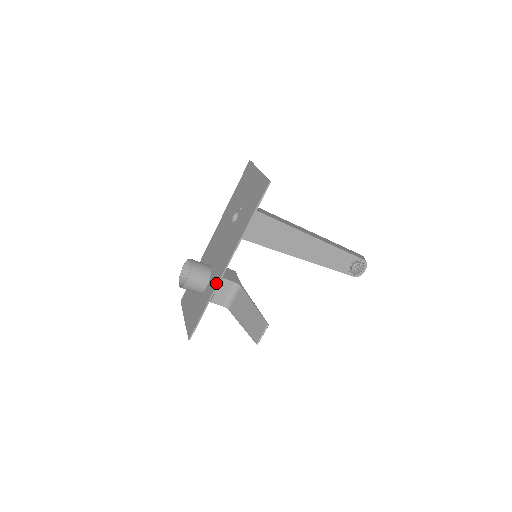
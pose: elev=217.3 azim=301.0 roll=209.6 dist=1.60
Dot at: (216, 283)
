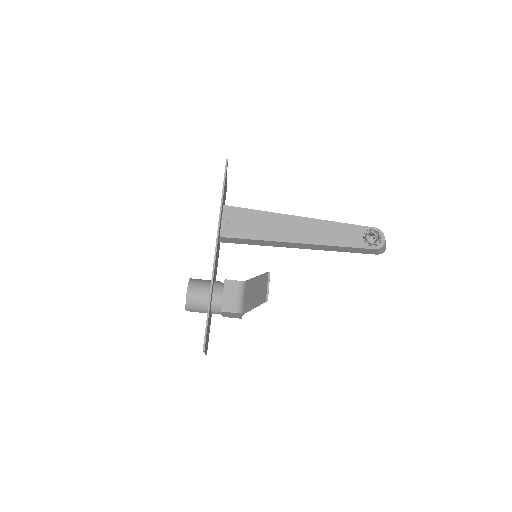
Dot at: (212, 273)
